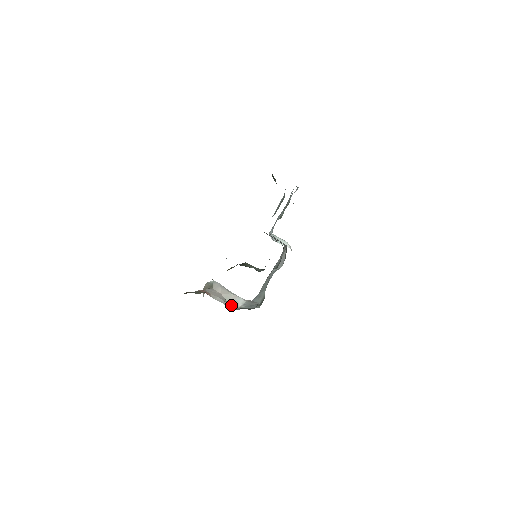
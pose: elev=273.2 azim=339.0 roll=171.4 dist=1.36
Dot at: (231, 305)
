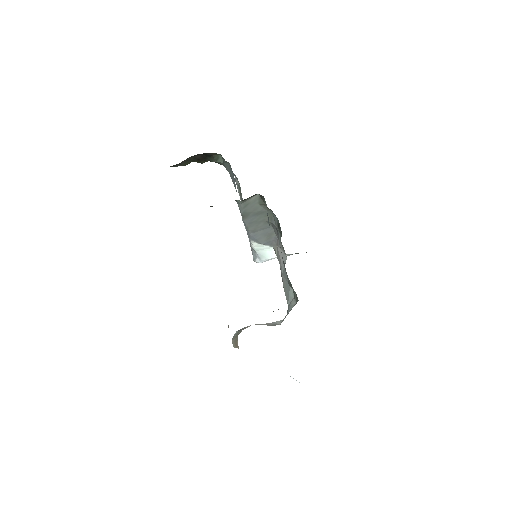
Dot at: occluded
